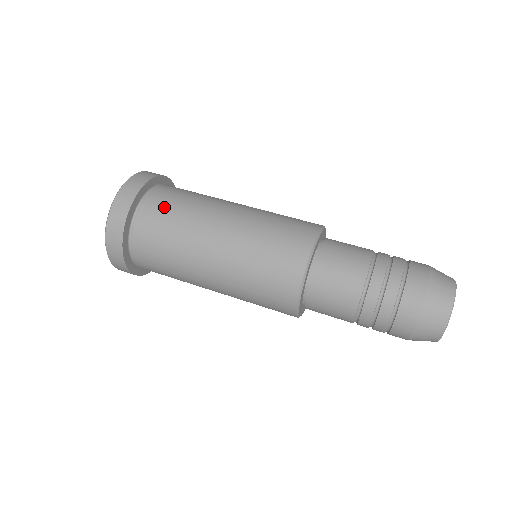
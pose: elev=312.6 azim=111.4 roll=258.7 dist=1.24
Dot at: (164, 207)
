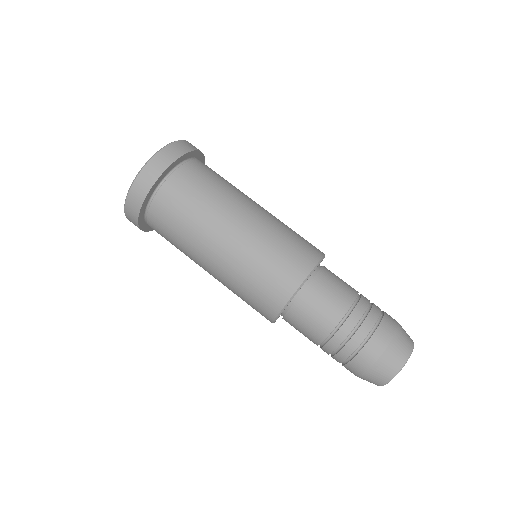
Dot at: (189, 187)
